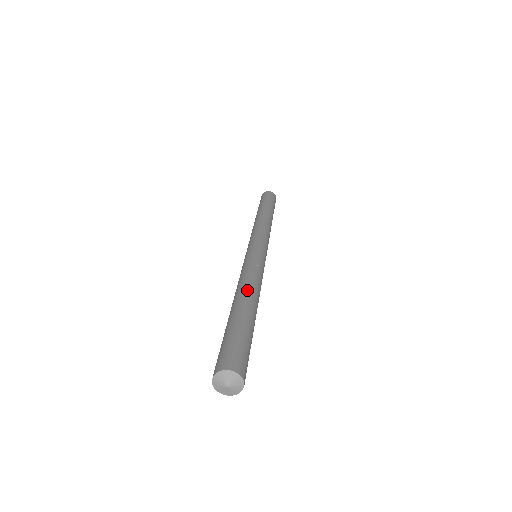
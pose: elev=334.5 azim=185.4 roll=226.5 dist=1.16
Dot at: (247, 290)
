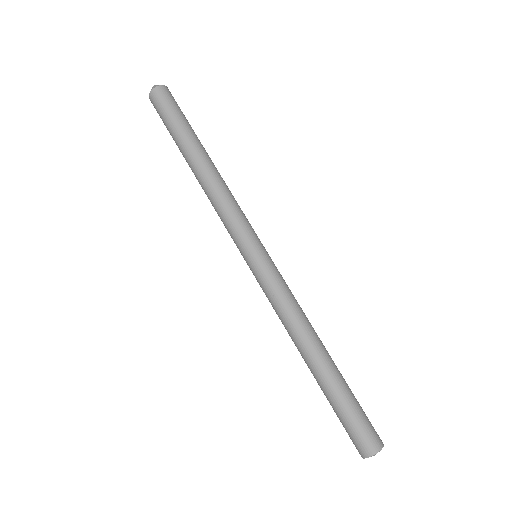
Dot at: (316, 338)
